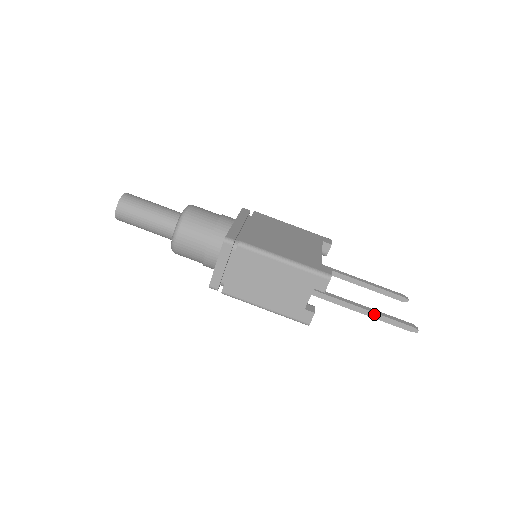
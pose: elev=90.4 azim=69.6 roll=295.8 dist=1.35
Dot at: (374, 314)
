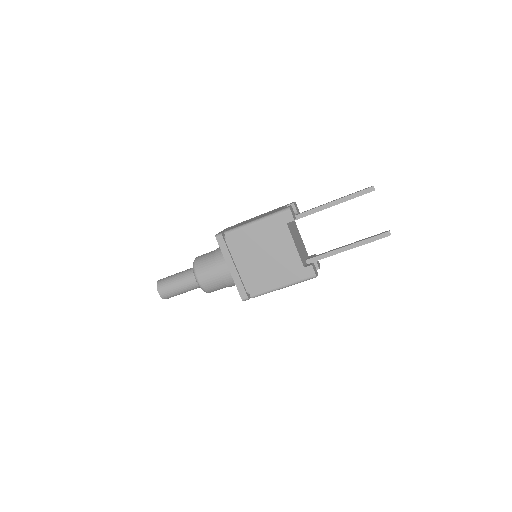
Dot at: (355, 247)
